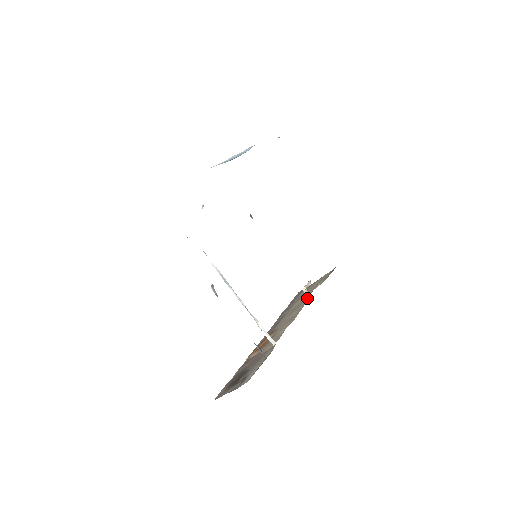
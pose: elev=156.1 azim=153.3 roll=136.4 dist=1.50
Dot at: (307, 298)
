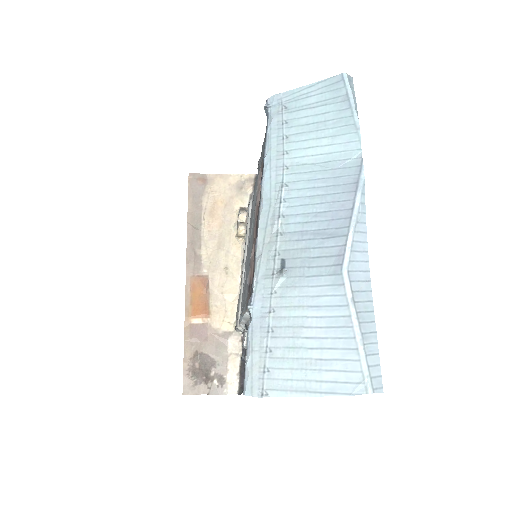
Dot at: (238, 237)
